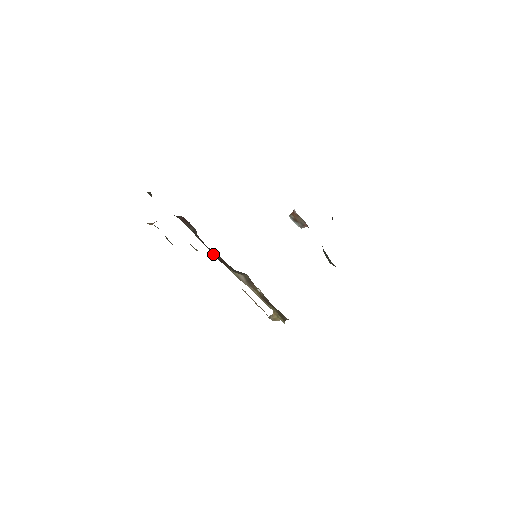
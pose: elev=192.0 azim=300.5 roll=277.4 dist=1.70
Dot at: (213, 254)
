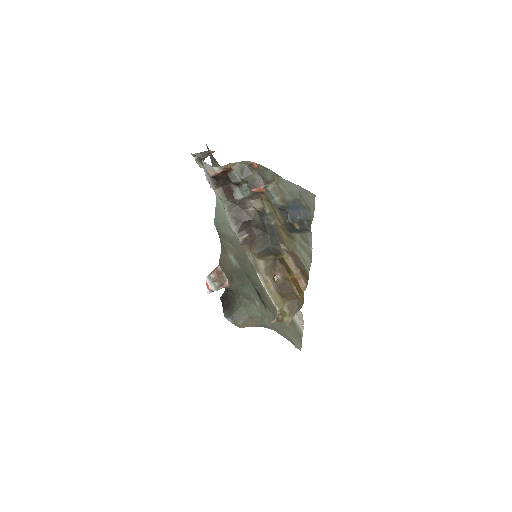
Dot at: (239, 236)
